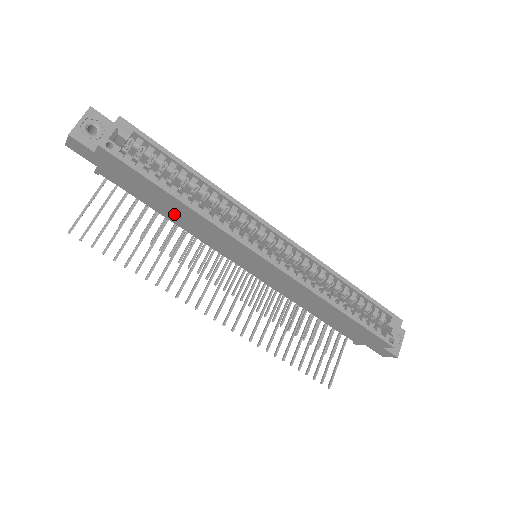
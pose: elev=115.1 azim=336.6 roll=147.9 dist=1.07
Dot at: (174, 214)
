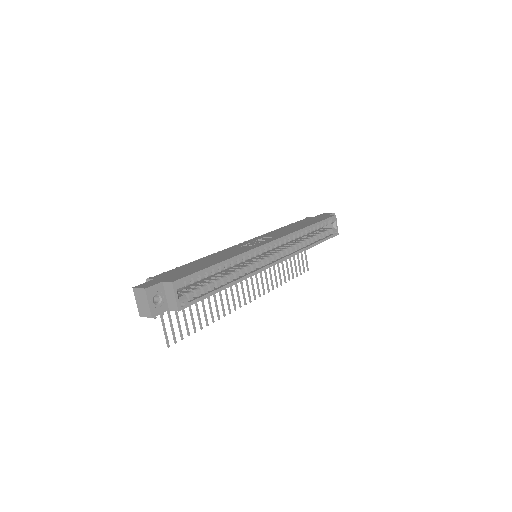
Dot at: occluded
